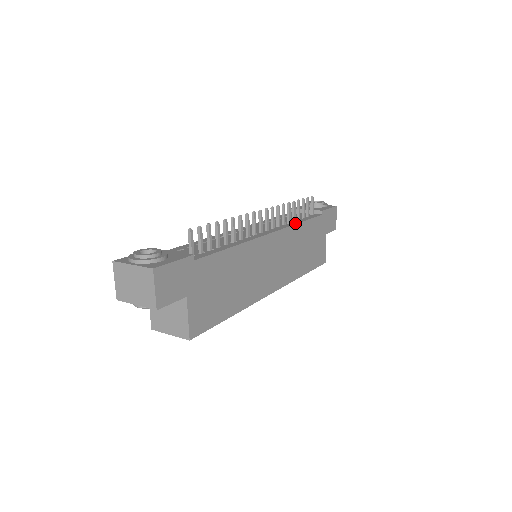
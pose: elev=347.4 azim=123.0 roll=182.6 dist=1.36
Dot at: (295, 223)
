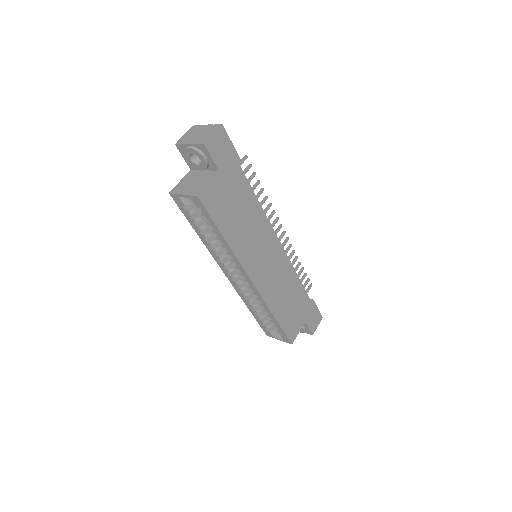
Dot at: (294, 270)
